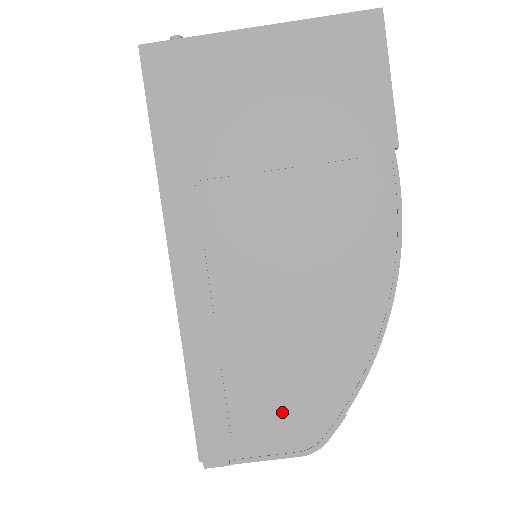
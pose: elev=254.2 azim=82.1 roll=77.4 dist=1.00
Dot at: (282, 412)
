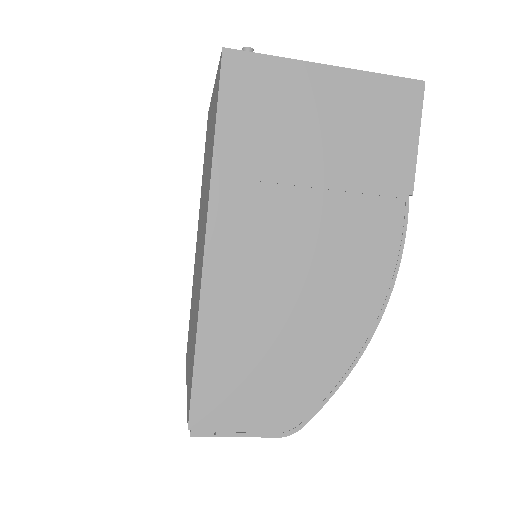
Dot at: (271, 396)
